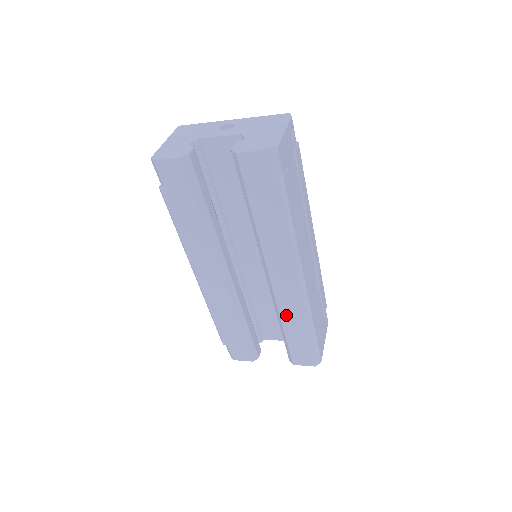
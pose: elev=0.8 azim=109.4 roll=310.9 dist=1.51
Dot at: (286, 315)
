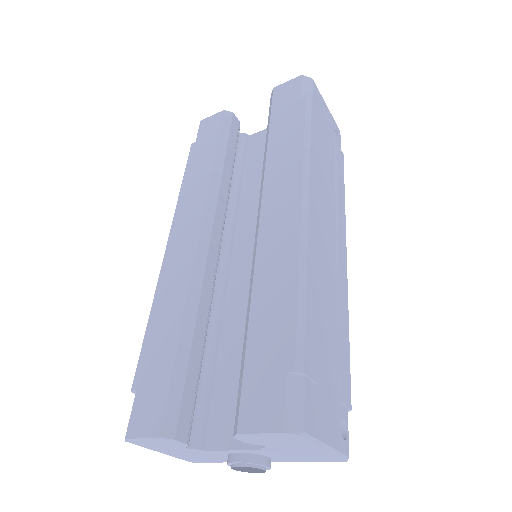
Dot at: (263, 281)
